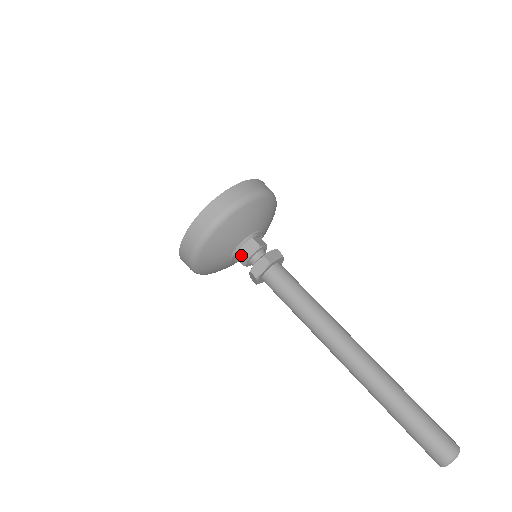
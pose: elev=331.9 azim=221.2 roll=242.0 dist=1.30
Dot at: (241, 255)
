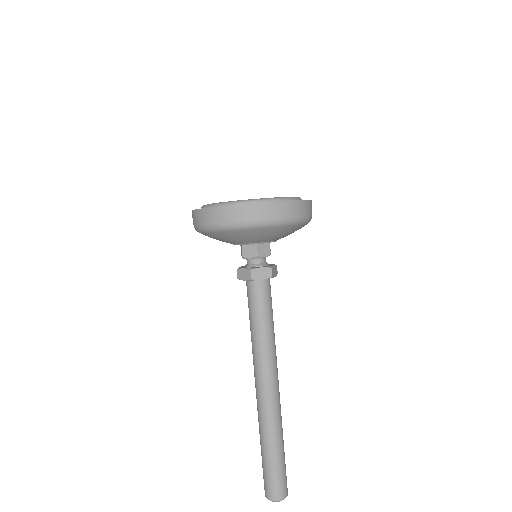
Dot at: (241, 249)
